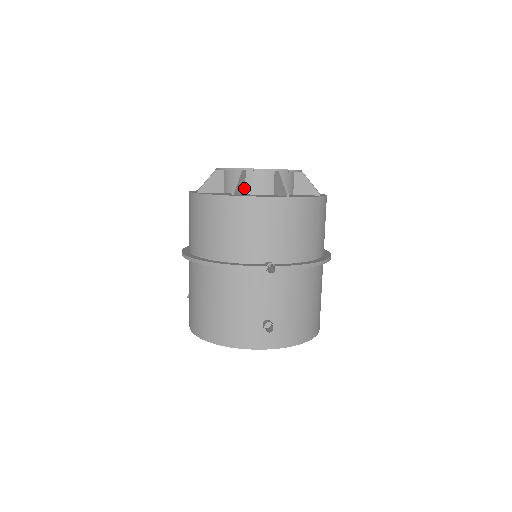
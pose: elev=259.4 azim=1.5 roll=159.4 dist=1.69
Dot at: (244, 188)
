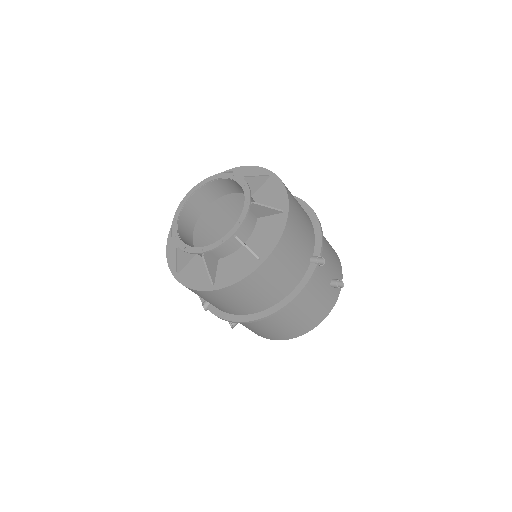
Dot at: occluded
